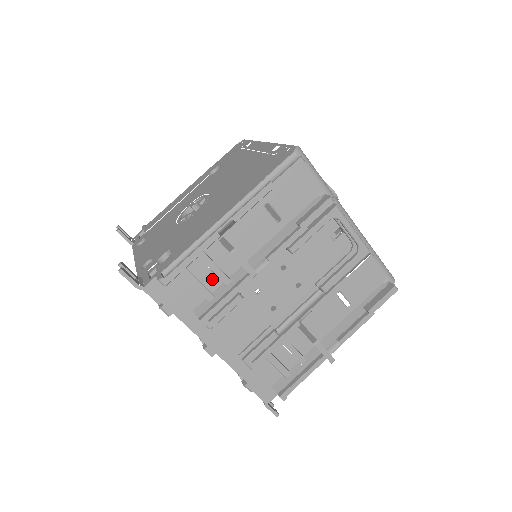
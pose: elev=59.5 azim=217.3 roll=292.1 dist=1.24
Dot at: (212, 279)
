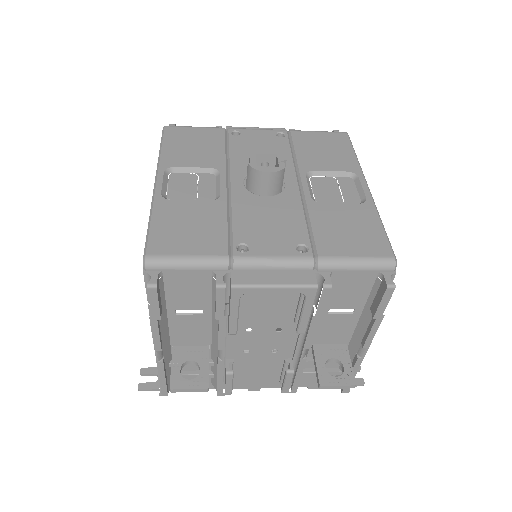
Dot at: occluded
